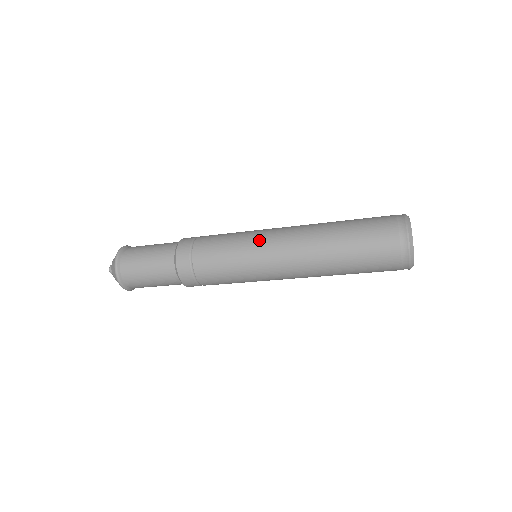
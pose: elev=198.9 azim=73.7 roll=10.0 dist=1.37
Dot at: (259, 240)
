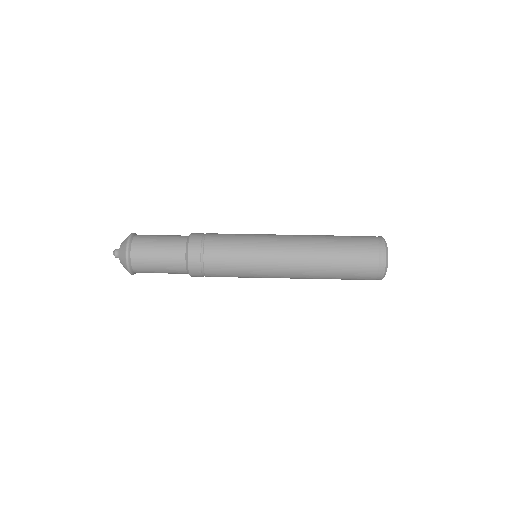
Dot at: (265, 249)
